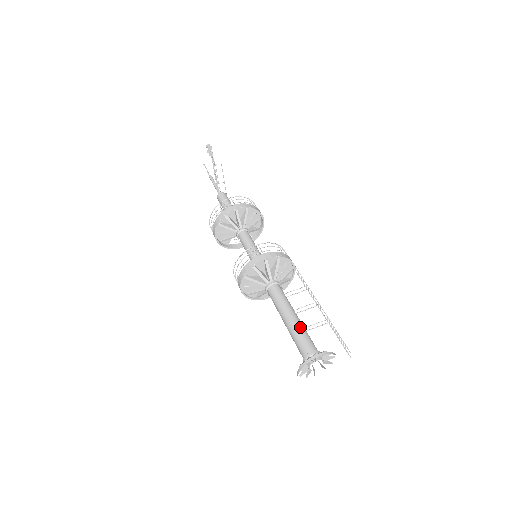
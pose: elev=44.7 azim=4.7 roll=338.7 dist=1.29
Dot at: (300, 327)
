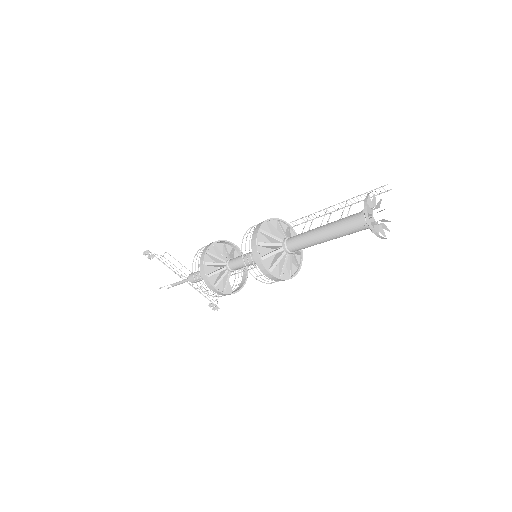
Dot at: (336, 221)
